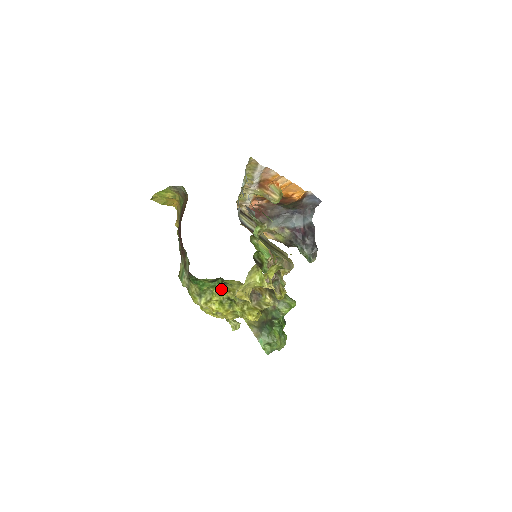
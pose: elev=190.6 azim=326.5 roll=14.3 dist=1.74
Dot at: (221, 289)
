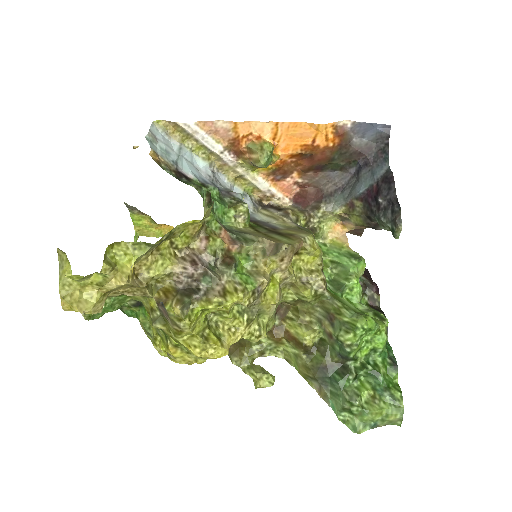
Dot at: occluded
